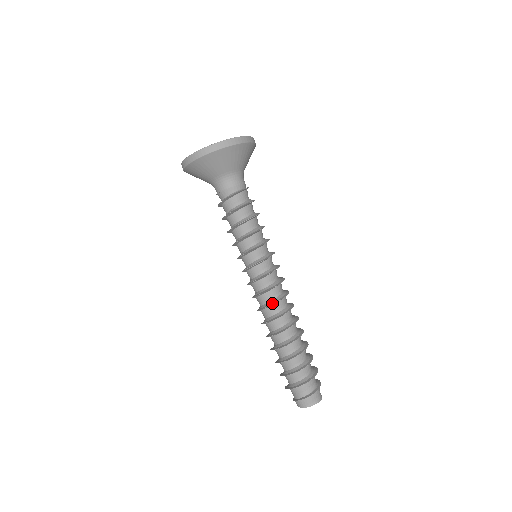
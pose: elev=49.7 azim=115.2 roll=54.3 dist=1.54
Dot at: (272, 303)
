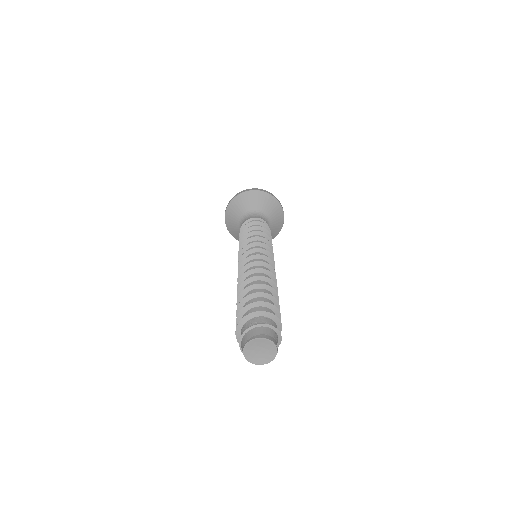
Dot at: (246, 266)
